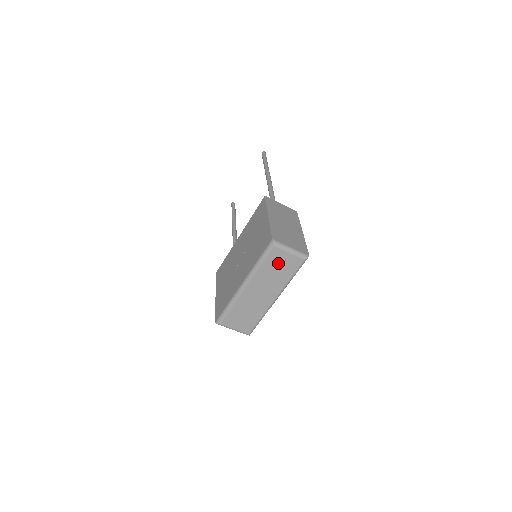
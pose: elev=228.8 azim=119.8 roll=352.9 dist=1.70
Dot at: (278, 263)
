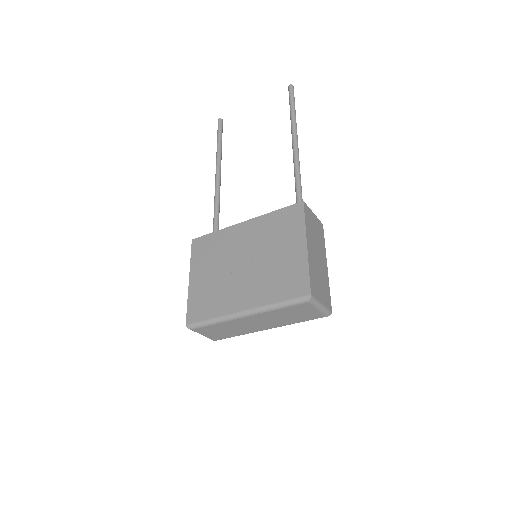
Dot at: (298, 312)
